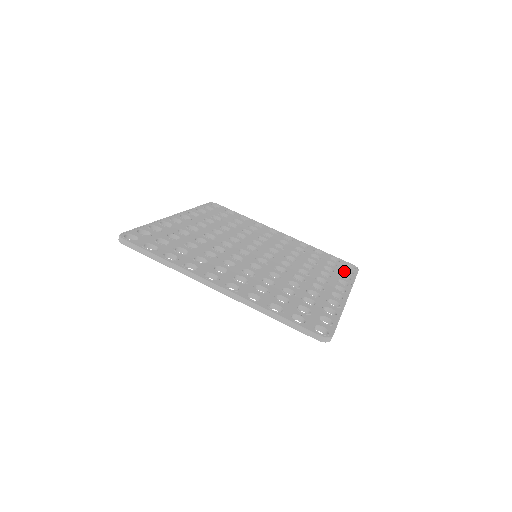
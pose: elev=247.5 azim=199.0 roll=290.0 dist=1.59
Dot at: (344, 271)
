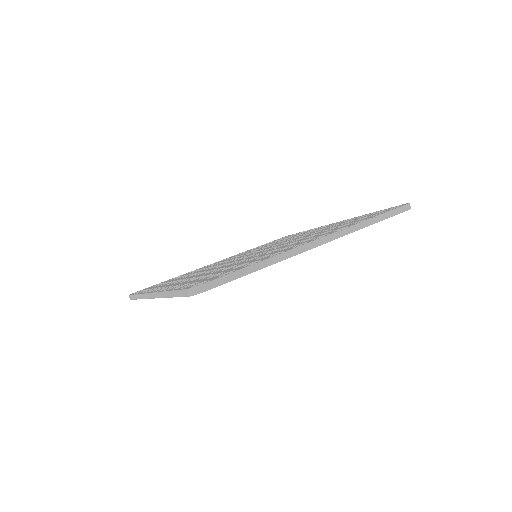
Dot at: (293, 235)
